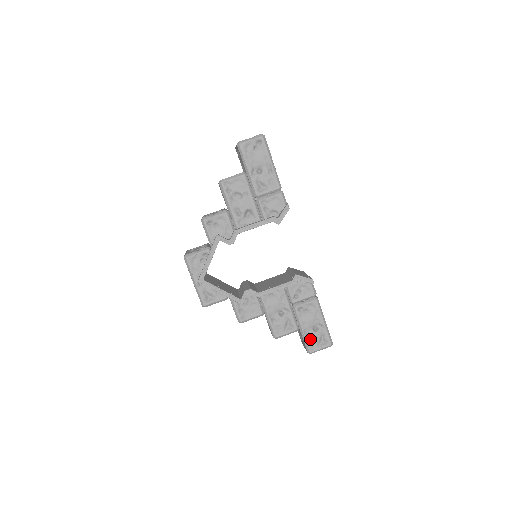
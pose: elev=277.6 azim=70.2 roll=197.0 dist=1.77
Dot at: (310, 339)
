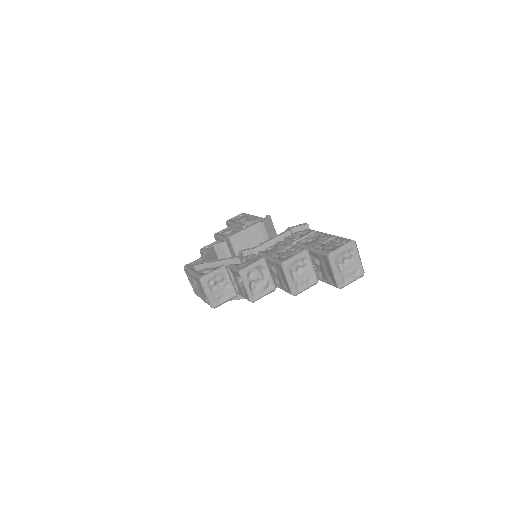
Dot at: (324, 248)
